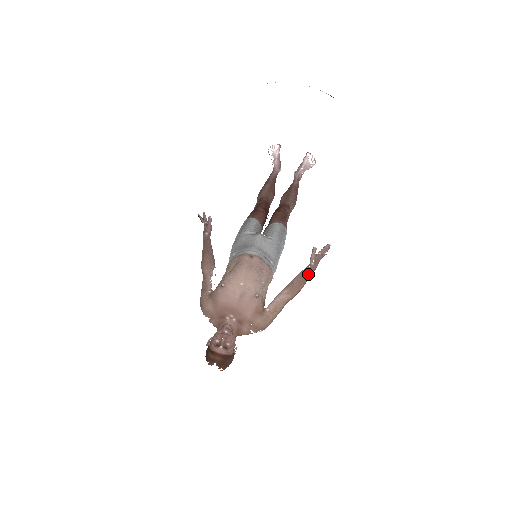
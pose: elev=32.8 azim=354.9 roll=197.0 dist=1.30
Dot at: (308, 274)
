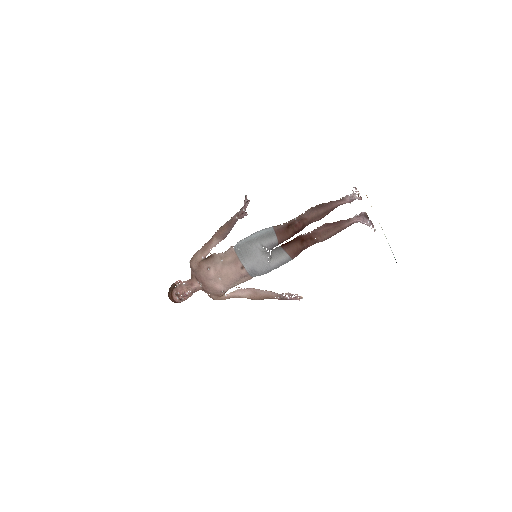
Dot at: occluded
